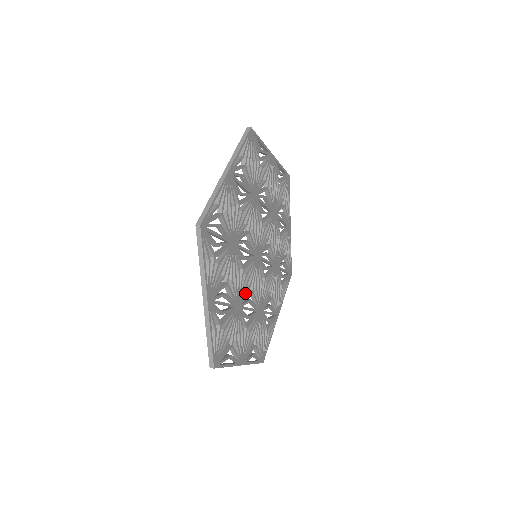
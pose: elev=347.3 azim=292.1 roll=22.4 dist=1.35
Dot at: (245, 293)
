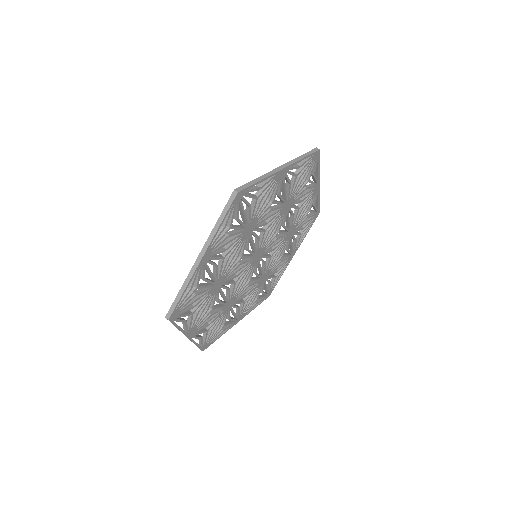
Dot at: (239, 291)
